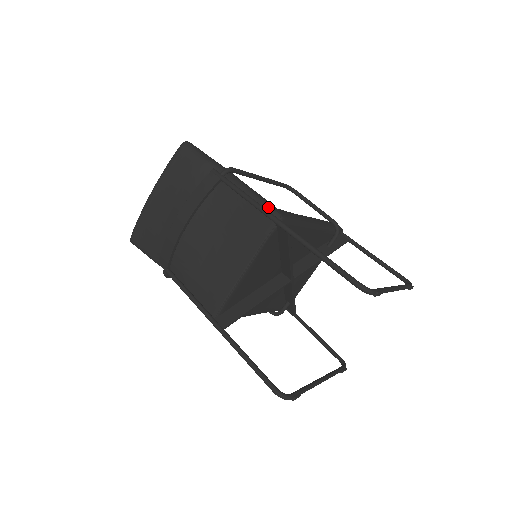
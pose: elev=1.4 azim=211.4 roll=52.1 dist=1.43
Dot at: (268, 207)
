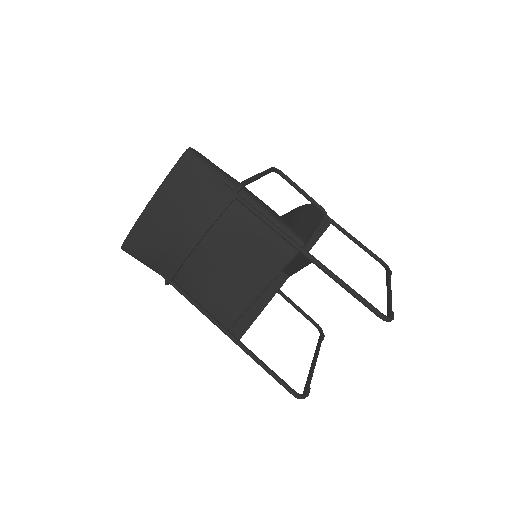
Dot at: (290, 232)
